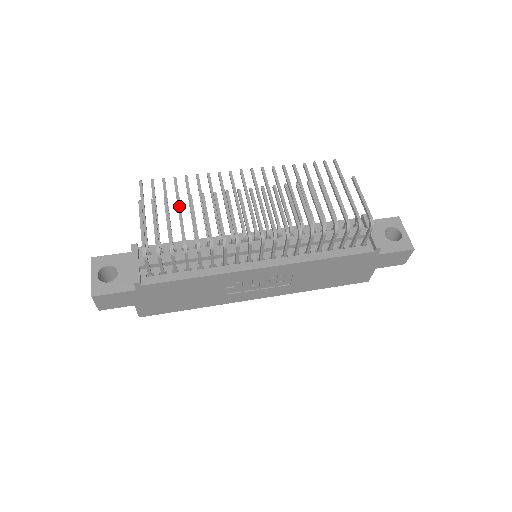
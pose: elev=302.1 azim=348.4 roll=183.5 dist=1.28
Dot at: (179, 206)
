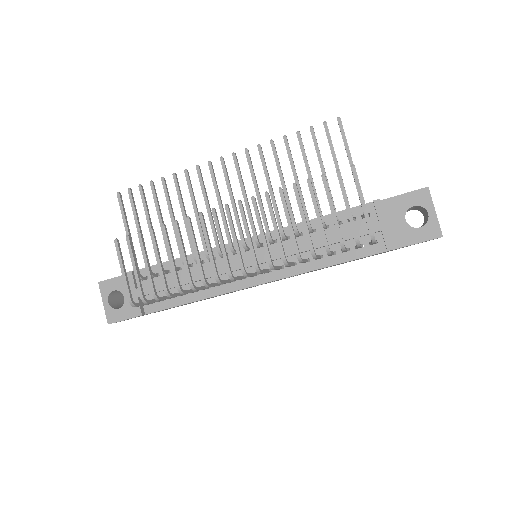
Dot at: (154, 242)
